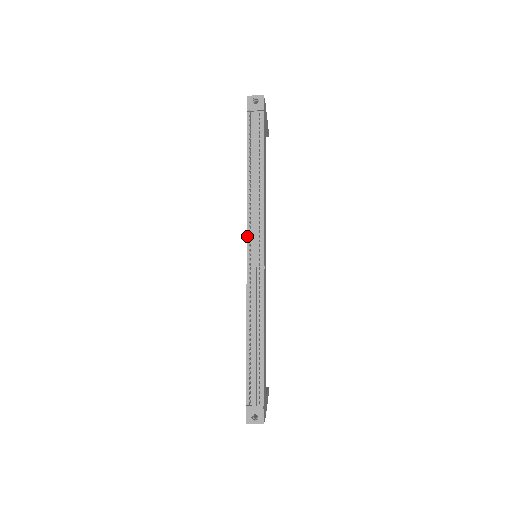
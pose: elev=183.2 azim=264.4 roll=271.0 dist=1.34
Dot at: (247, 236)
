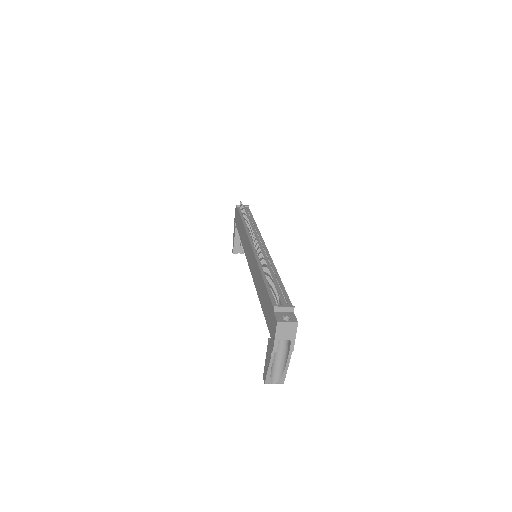
Dot at: (249, 238)
